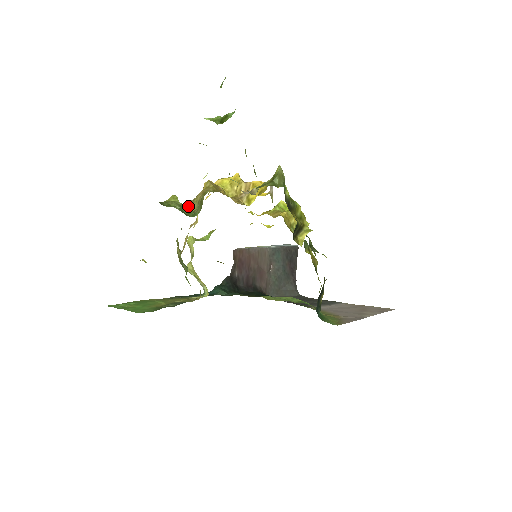
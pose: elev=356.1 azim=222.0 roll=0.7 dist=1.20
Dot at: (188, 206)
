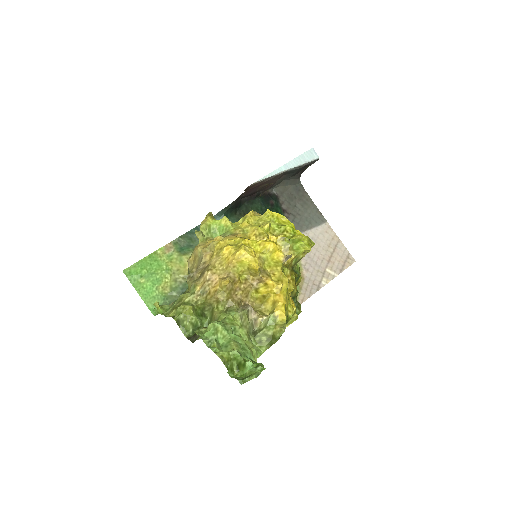
Dot at: (201, 303)
